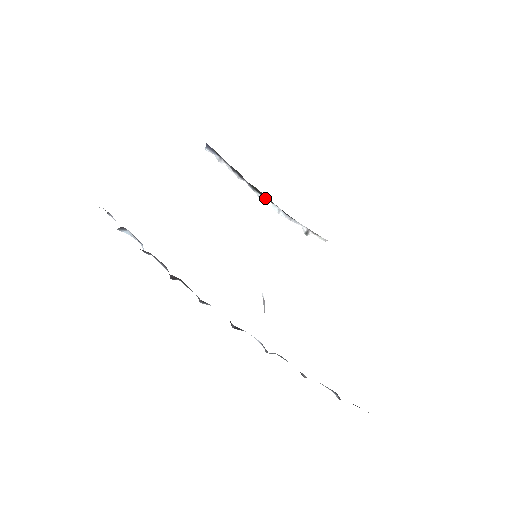
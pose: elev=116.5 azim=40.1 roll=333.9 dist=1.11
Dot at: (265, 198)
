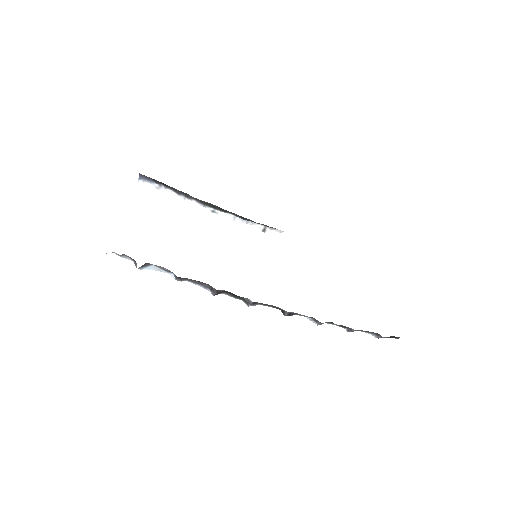
Dot at: (218, 210)
